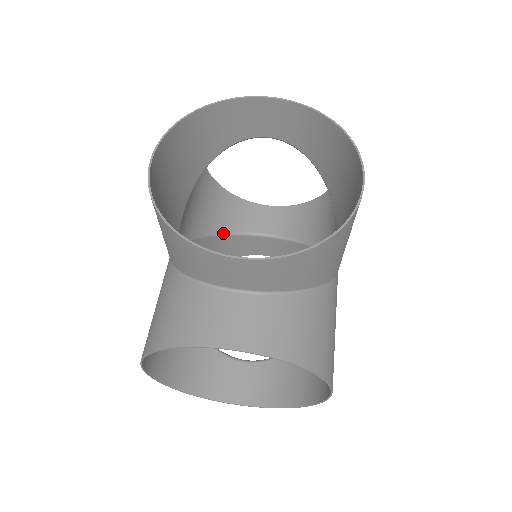
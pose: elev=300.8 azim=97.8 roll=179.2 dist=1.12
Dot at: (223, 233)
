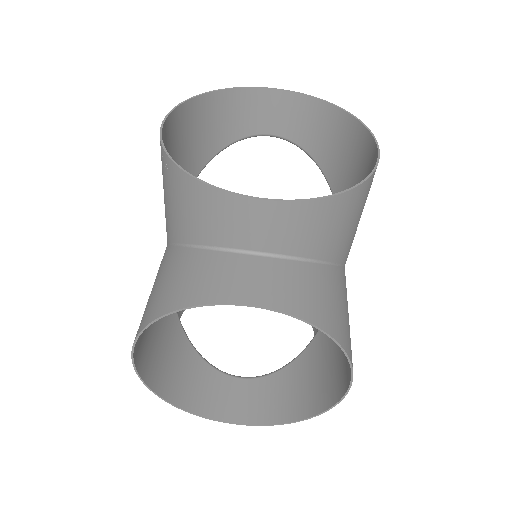
Dot at: occluded
